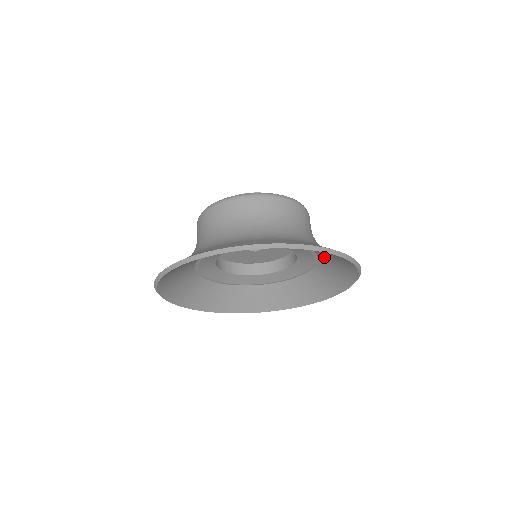
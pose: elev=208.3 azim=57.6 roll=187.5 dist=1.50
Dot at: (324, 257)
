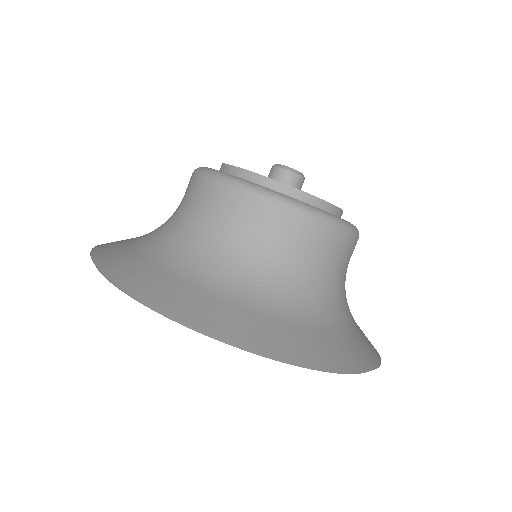
Dot at: occluded
